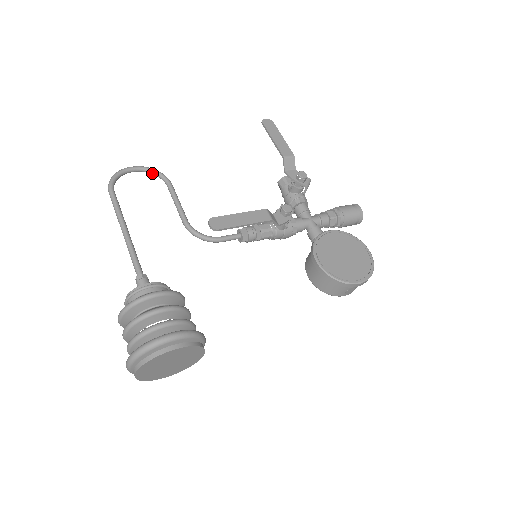
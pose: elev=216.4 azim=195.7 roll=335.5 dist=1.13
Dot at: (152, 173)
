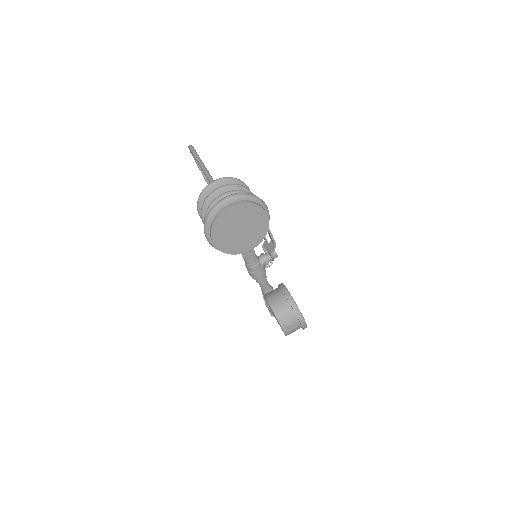
Dot at: occluded
